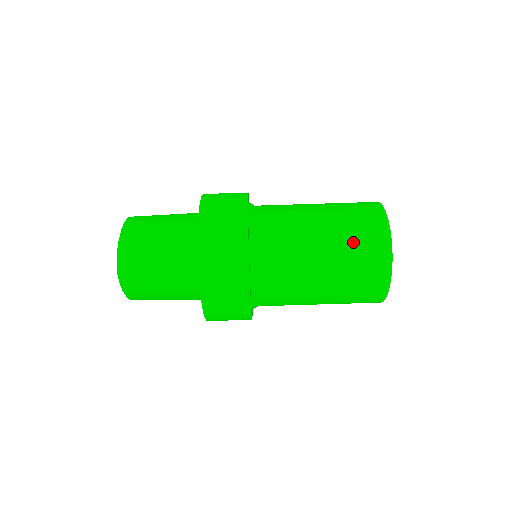
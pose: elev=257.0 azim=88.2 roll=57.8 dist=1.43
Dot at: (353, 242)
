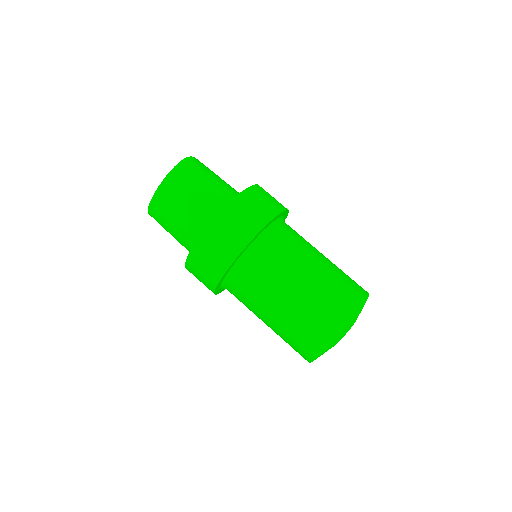
Dot at: (343, 276)
